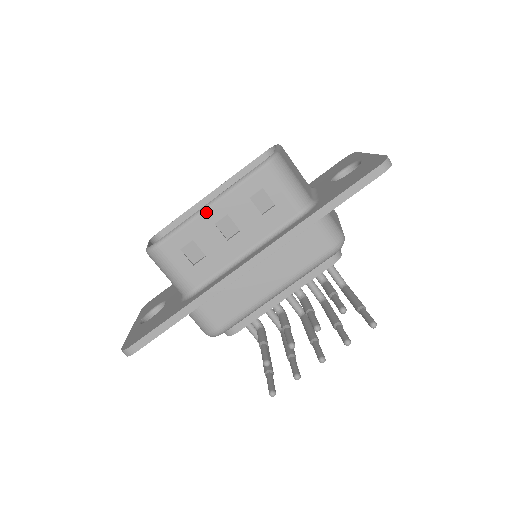
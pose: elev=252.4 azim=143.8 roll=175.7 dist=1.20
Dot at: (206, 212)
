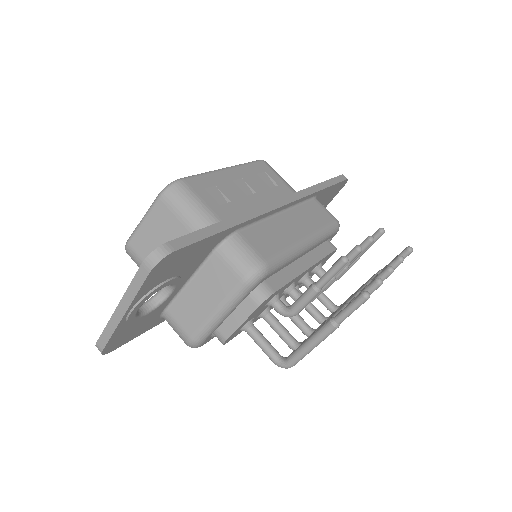
Dot at: (223, 171)
